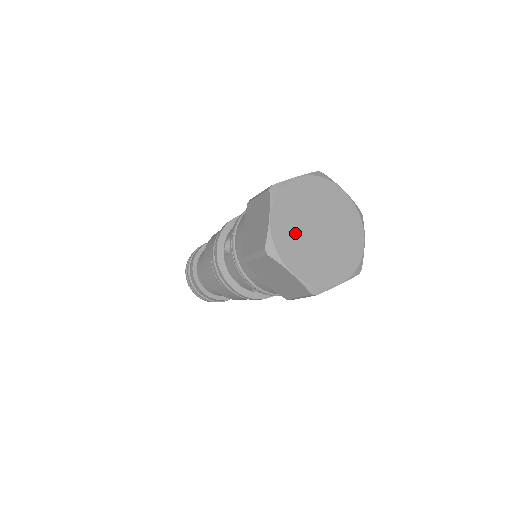
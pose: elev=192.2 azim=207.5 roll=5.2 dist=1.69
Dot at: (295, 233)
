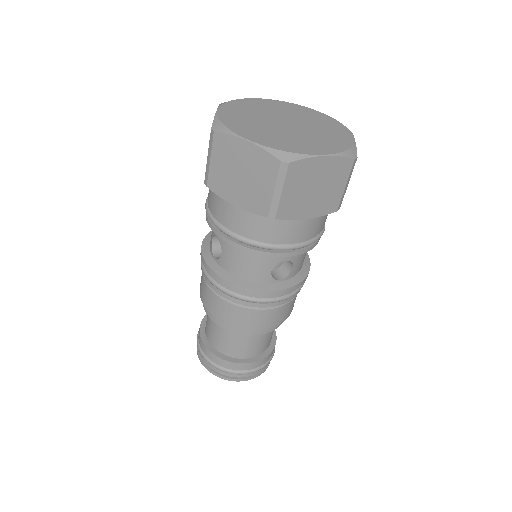
Dot at: (261, 110)
